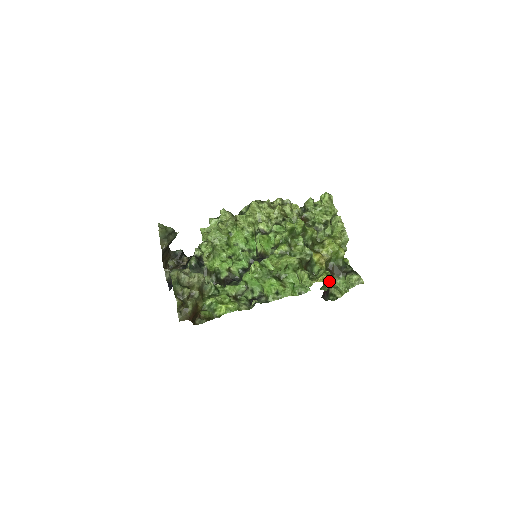
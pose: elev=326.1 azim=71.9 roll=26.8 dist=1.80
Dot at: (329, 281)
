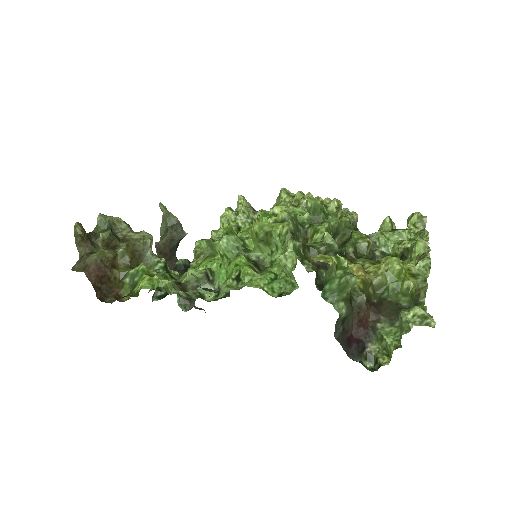
Dot at: (342, 279)
